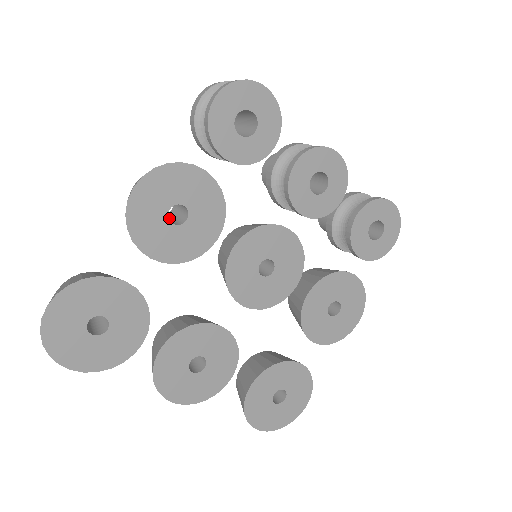
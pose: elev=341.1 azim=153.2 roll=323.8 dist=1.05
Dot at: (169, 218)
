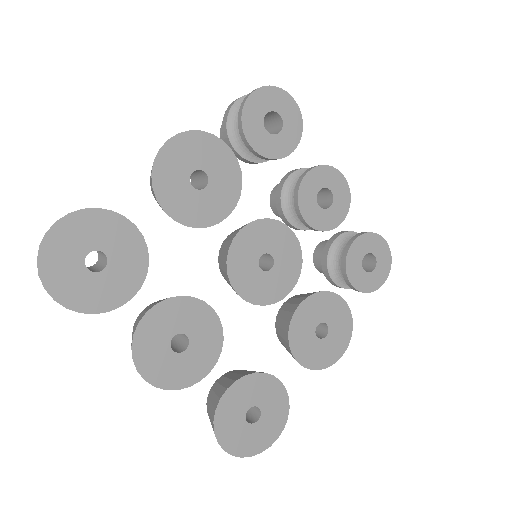
Dot at: occluded
